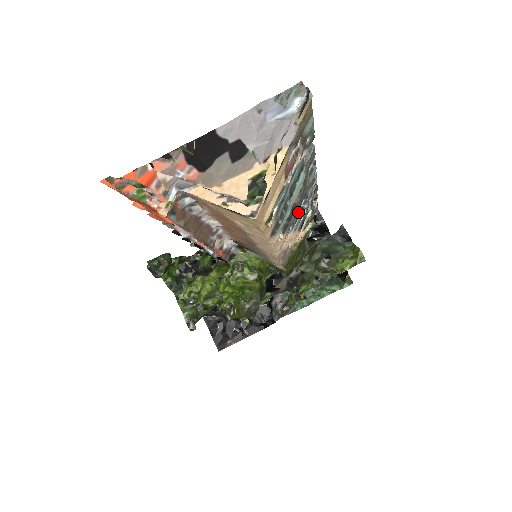
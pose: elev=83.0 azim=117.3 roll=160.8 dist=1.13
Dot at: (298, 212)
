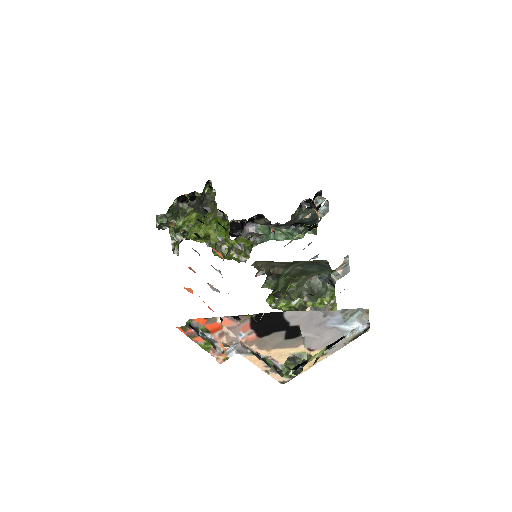
Dot at: occluded
